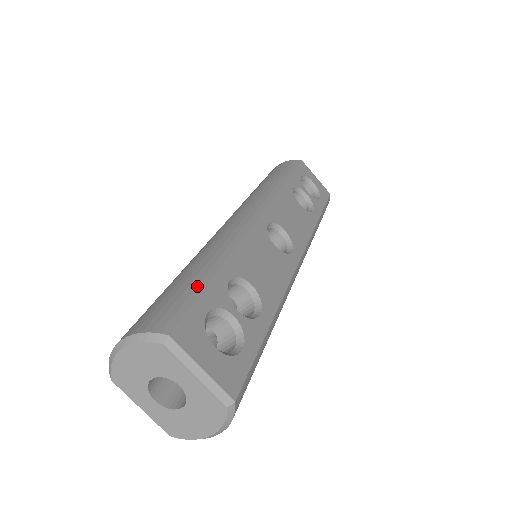
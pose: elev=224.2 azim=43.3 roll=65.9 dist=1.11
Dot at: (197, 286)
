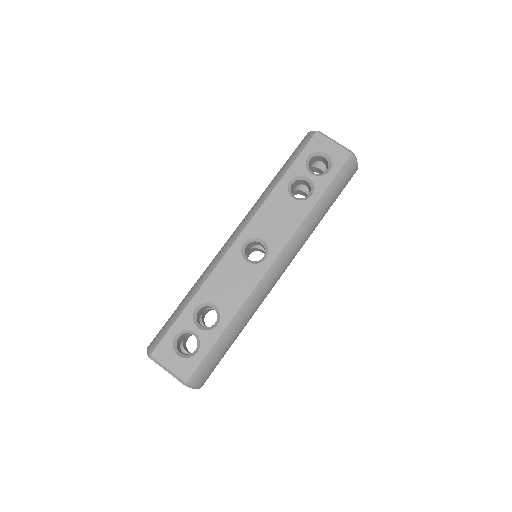
Dot at: (174, 318)
